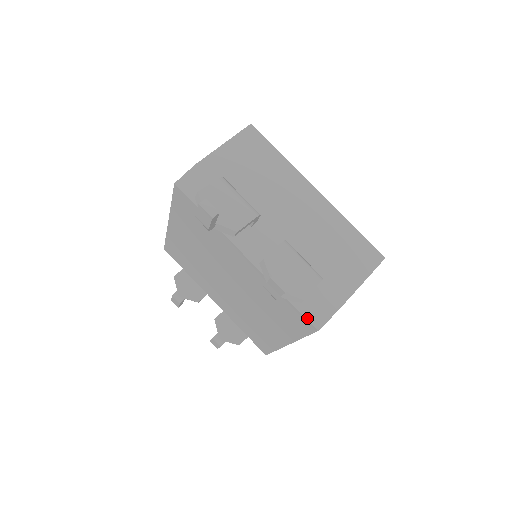
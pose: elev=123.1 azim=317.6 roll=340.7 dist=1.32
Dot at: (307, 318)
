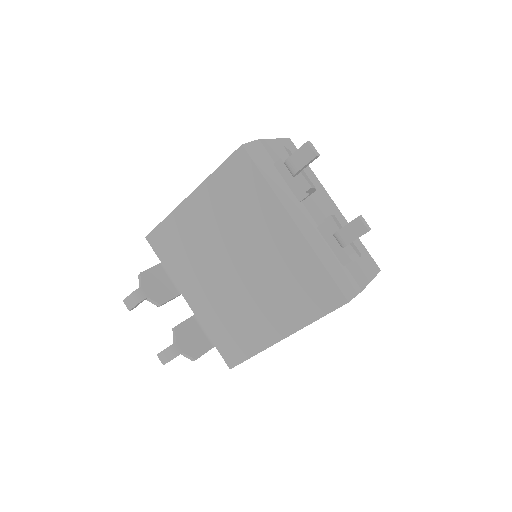
Dot at: (341, 289)
